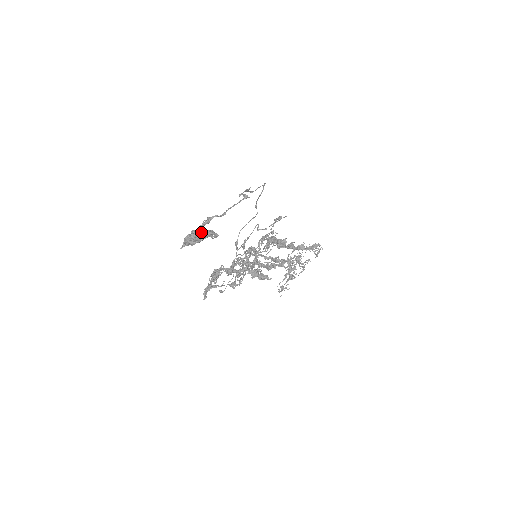
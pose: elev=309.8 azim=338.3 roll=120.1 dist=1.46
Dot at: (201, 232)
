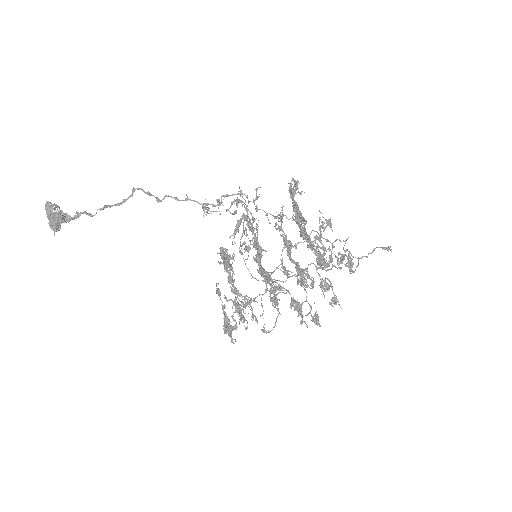
Dot at: (47, 210)
